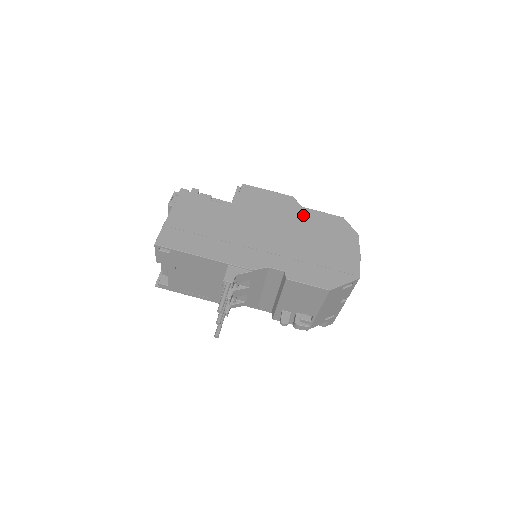
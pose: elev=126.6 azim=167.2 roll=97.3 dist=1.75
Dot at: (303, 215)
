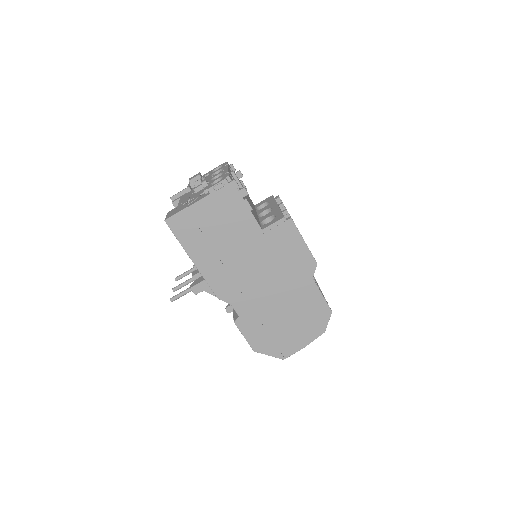
Dot at: (305, 286)
